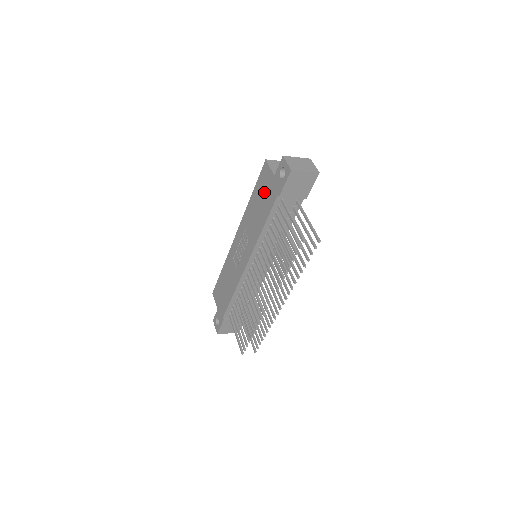
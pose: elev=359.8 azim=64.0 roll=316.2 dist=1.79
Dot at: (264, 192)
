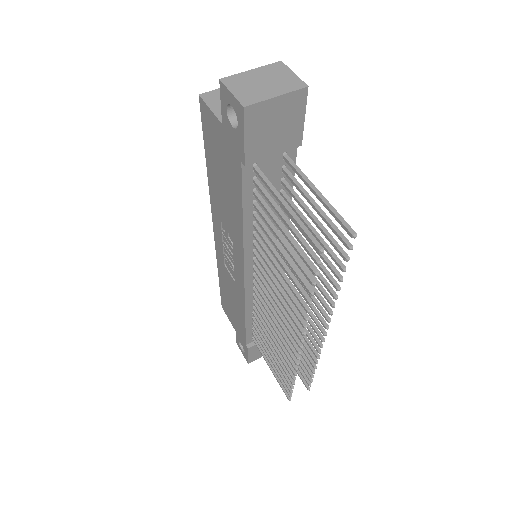
Dot at: (220, 158)
